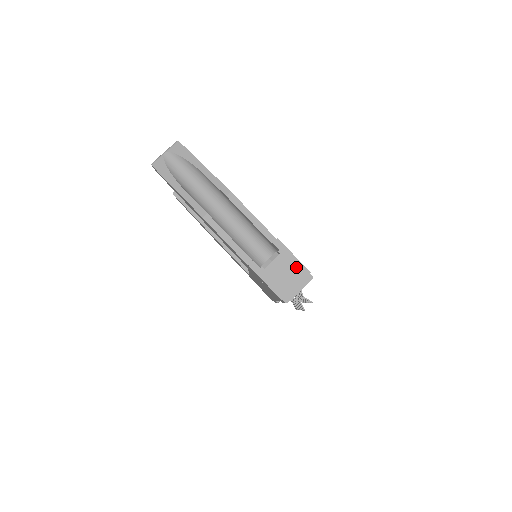
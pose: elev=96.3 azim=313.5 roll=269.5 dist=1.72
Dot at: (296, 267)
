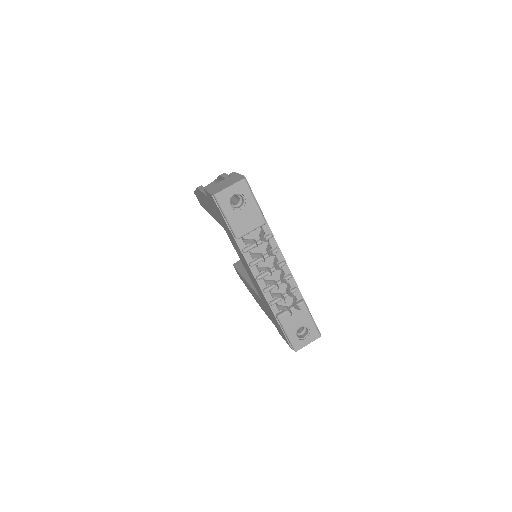
Dot at: (236, 178)
